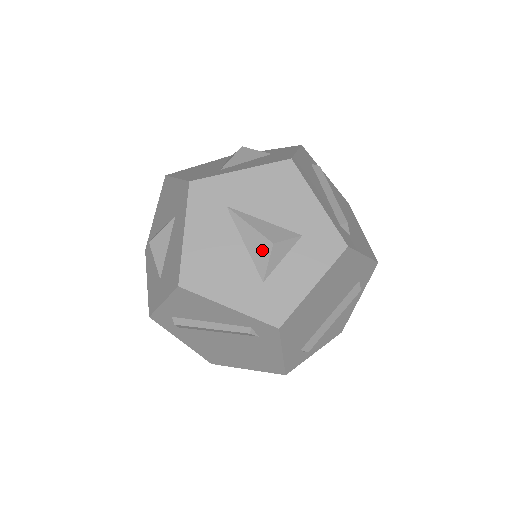
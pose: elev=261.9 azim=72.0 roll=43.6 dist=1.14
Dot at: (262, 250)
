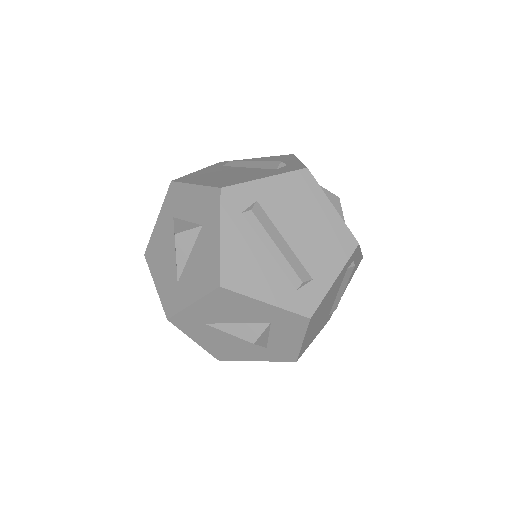
Dot at: occluded
